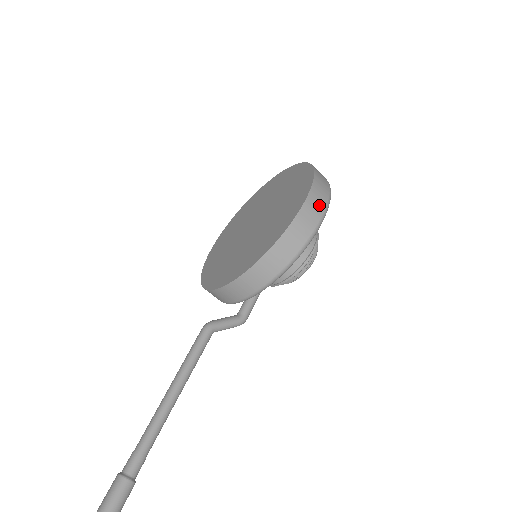
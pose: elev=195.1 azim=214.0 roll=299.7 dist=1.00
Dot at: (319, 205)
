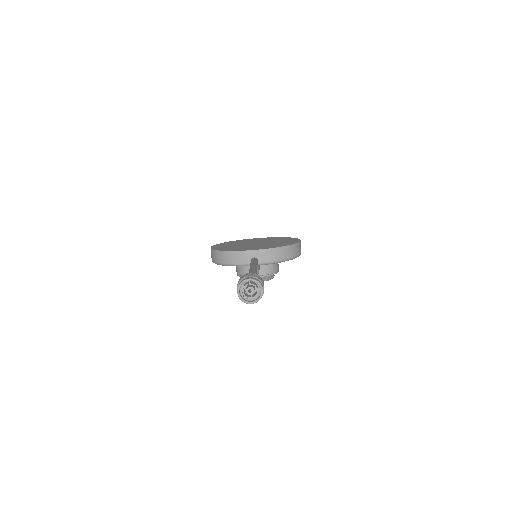
Dot at: occluded
